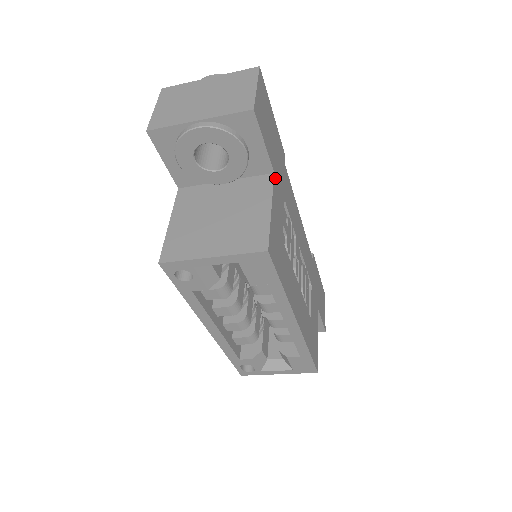
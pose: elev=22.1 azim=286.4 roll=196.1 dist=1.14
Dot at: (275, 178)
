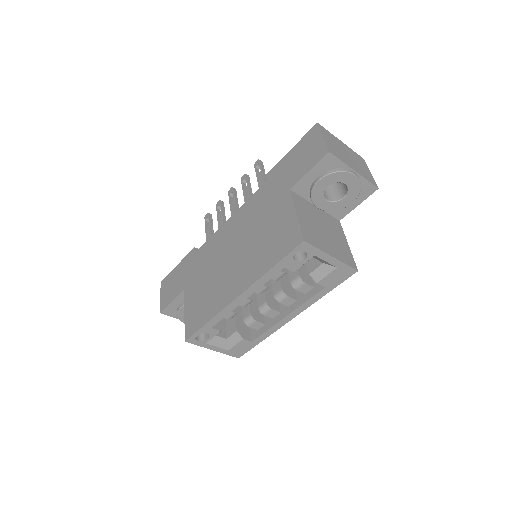
Dot at: occluded
